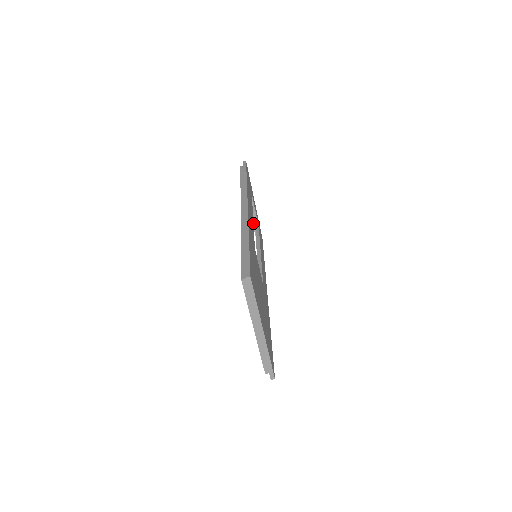
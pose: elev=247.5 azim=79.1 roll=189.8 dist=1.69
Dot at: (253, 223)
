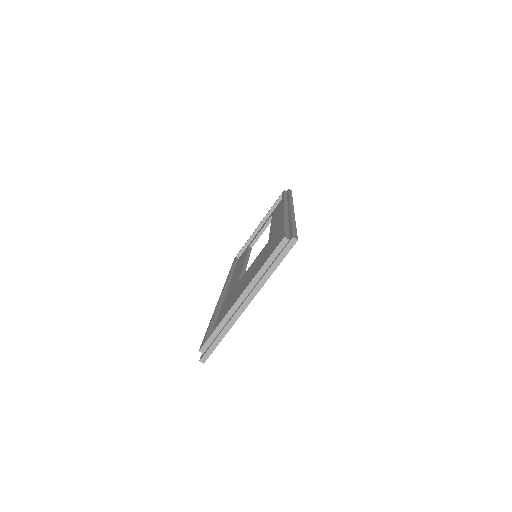
Dot at: (247, 243)
